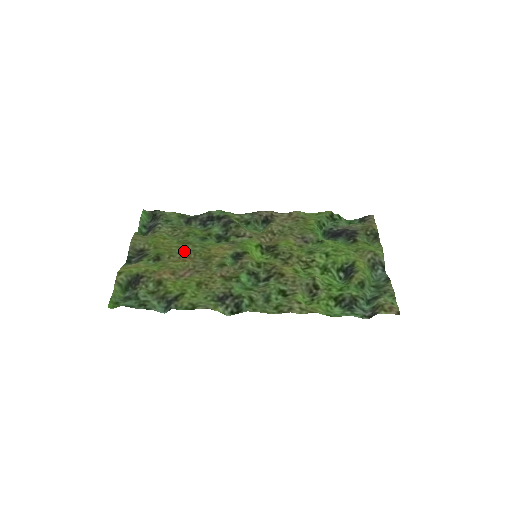
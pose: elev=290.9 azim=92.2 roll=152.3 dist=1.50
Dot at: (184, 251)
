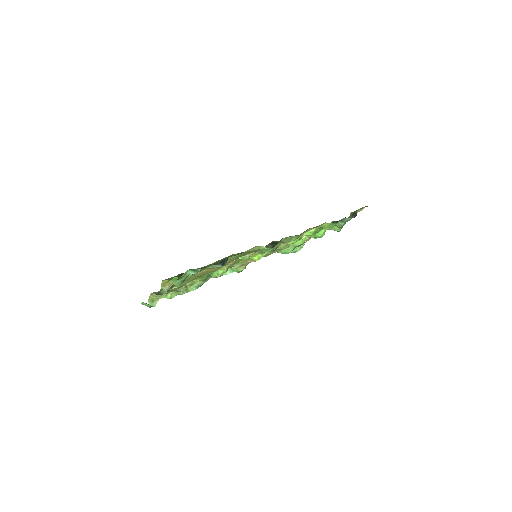
Dot at: occluded
